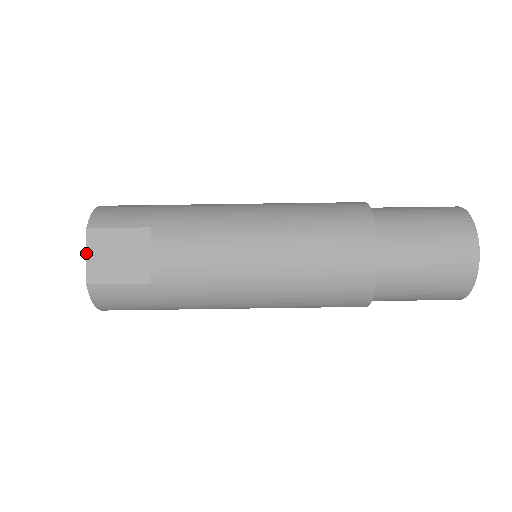
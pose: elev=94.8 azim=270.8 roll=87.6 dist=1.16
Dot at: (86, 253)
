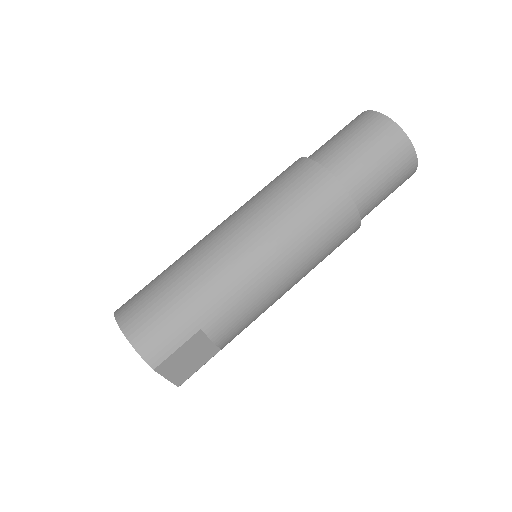
Dot at: (165, 378)
